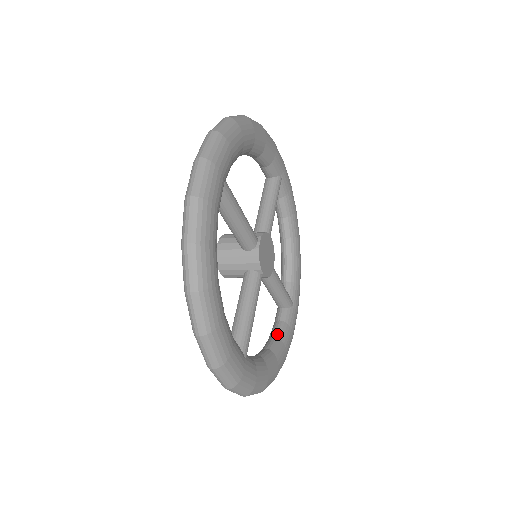
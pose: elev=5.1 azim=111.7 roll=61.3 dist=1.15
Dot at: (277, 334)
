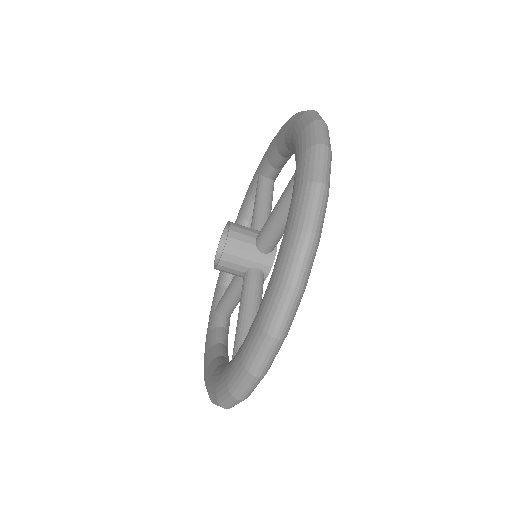
Dot at: occluded
